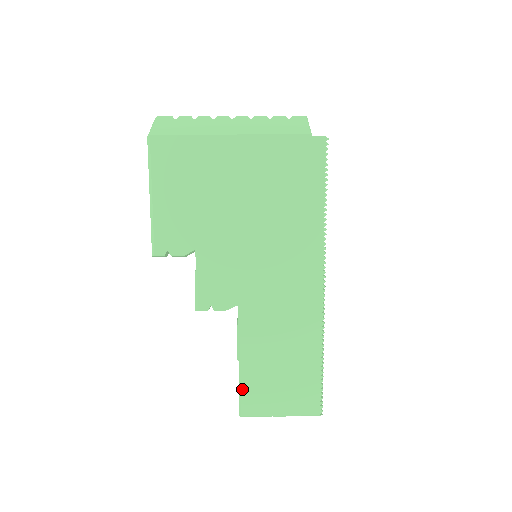
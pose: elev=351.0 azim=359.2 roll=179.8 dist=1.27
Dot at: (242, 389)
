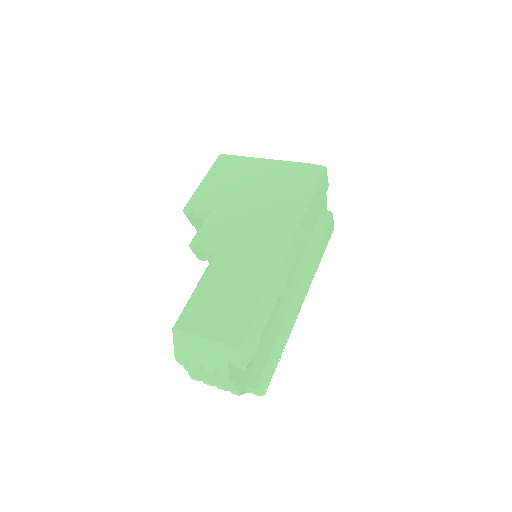
Dot at: (187, 306)
